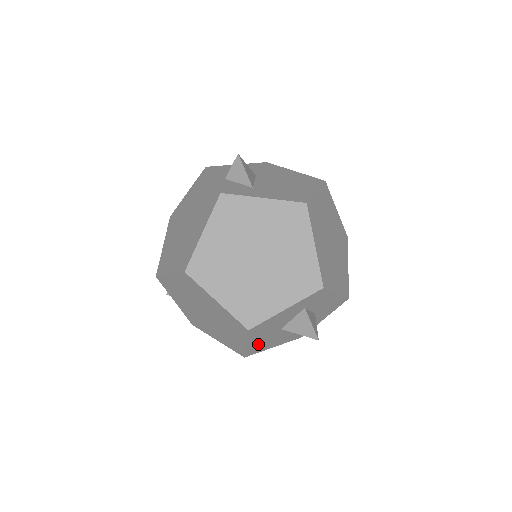
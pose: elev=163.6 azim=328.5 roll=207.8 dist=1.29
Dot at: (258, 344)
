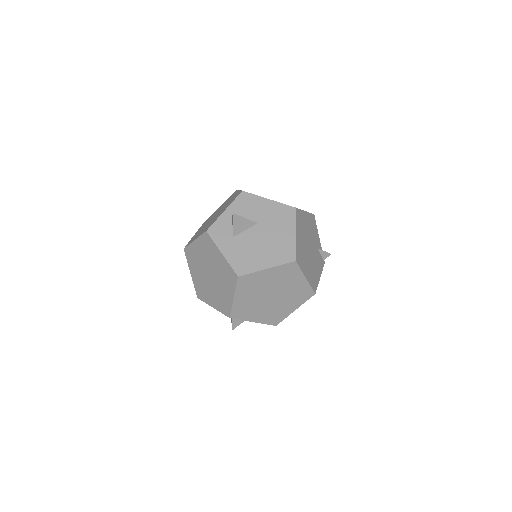
Dot at: occluded
